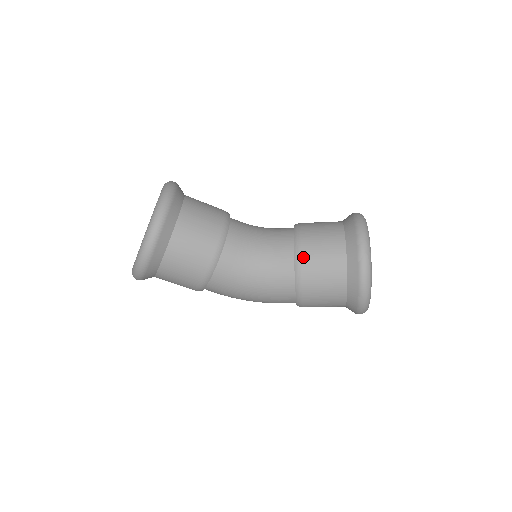
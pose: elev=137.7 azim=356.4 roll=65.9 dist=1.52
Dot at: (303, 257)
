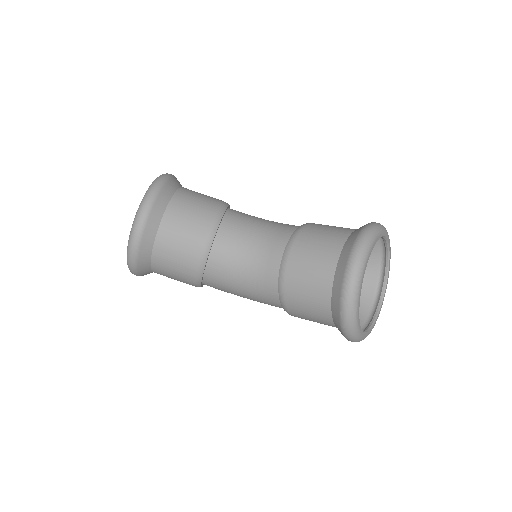
Dot at: (286, 286)
